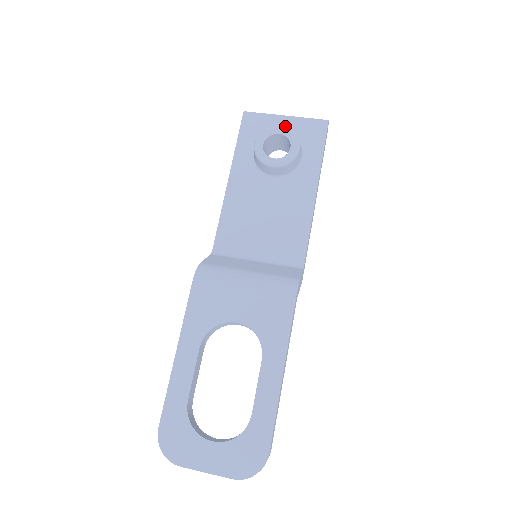
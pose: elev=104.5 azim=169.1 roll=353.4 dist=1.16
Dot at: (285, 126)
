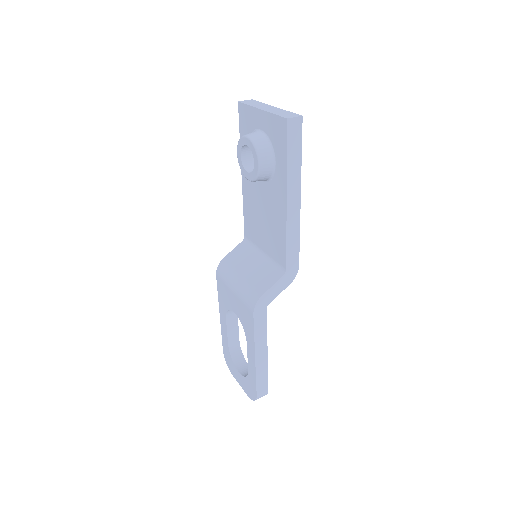
Dot at: (261, 123)
